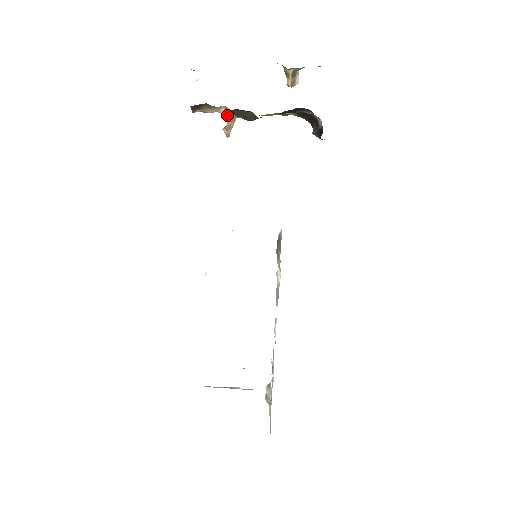
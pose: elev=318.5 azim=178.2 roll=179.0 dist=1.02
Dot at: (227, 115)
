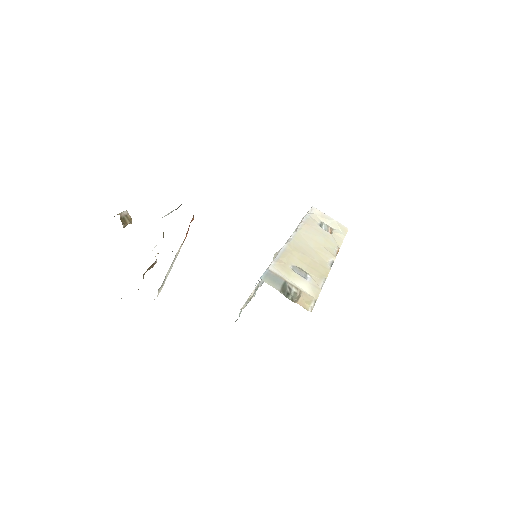
Dot at: occluded
